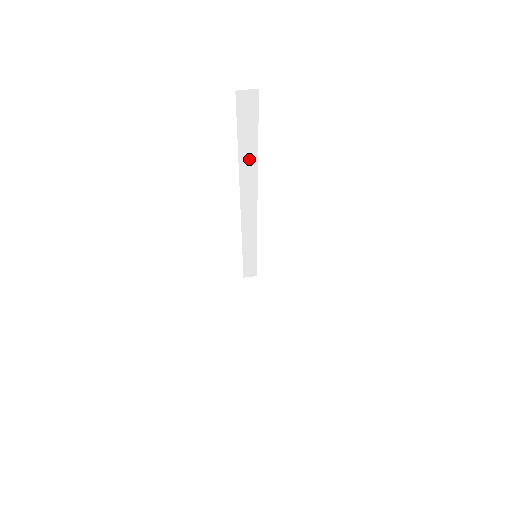
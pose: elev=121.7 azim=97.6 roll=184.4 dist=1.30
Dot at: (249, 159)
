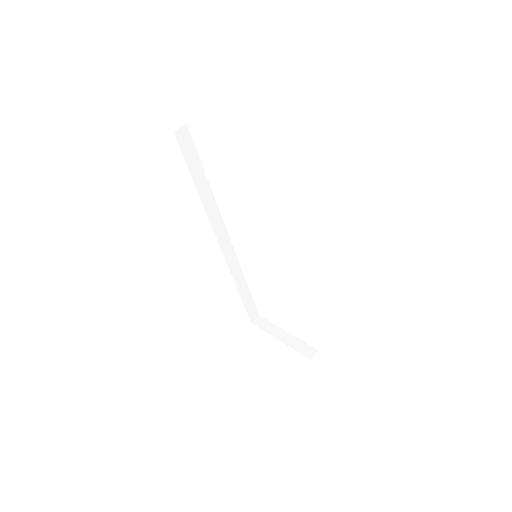
Dot at: (204, 189)
